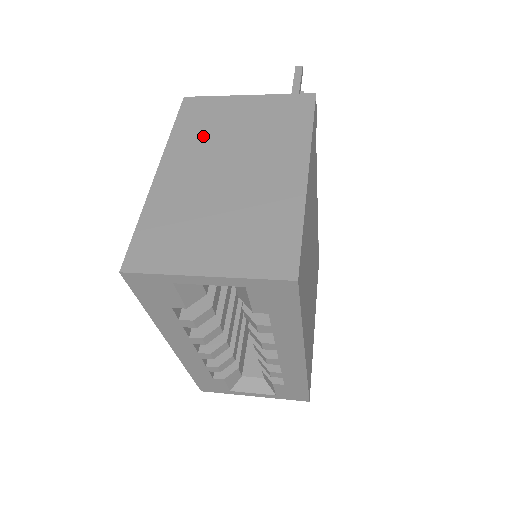
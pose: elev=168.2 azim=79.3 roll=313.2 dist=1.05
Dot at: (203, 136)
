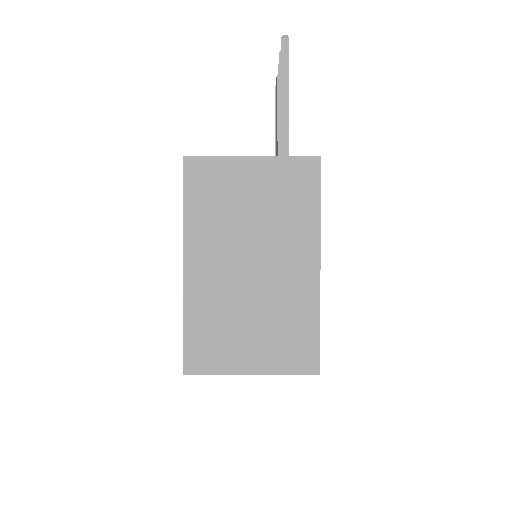
Dot at: (217, 219)
